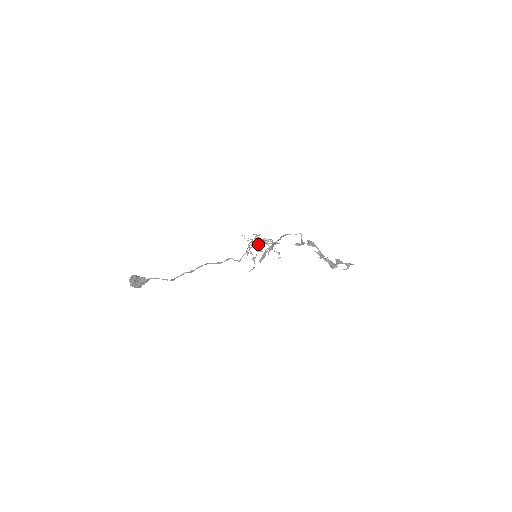
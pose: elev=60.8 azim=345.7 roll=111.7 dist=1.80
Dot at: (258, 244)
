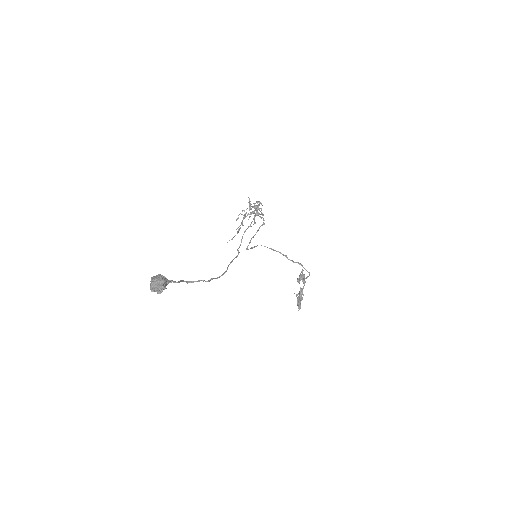
Dot at: (254, 217)
